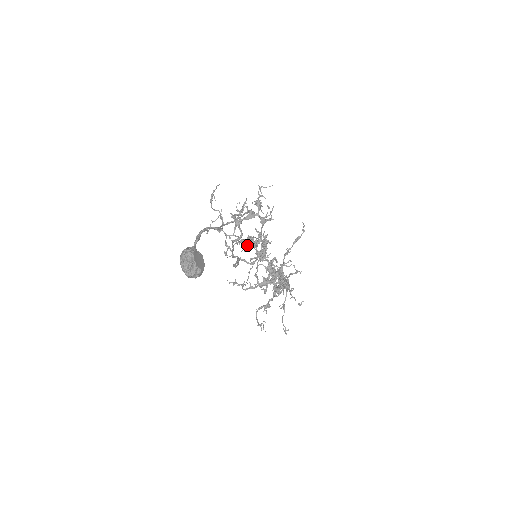
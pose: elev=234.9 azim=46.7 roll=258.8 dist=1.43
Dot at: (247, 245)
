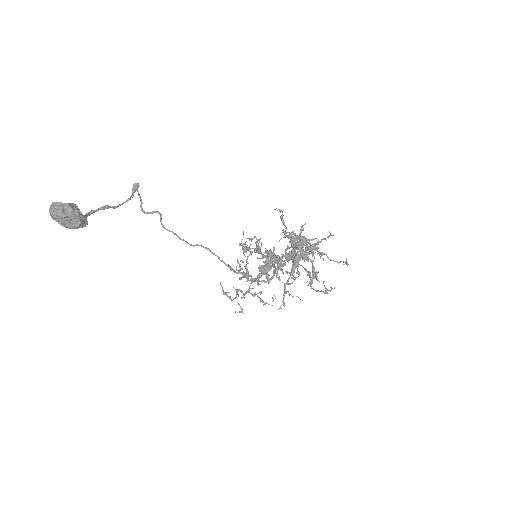
Dot at: (265, 274)
